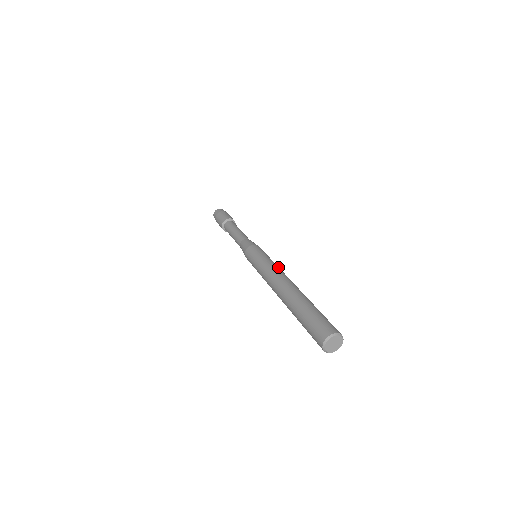
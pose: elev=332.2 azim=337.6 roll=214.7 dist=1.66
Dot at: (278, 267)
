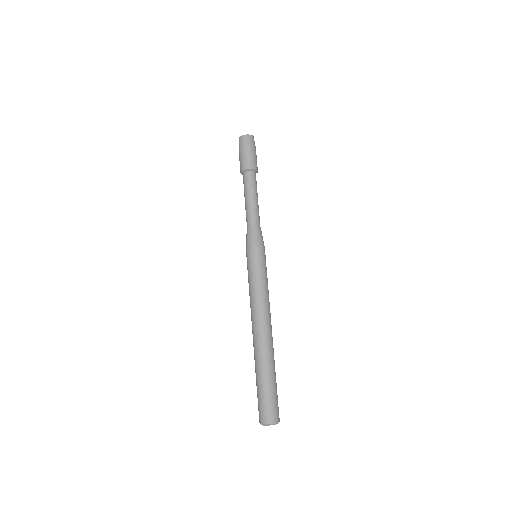
Dot at: (264, 299)
